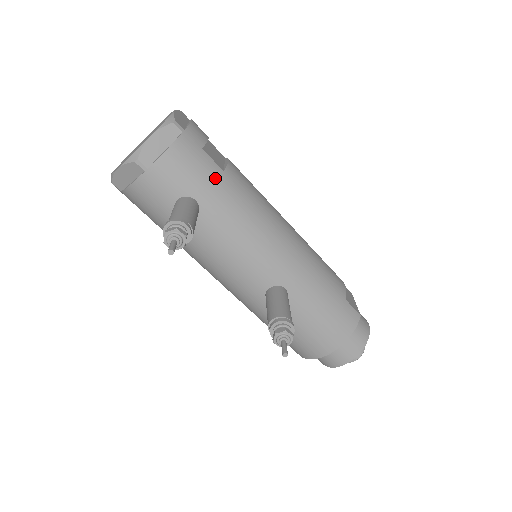
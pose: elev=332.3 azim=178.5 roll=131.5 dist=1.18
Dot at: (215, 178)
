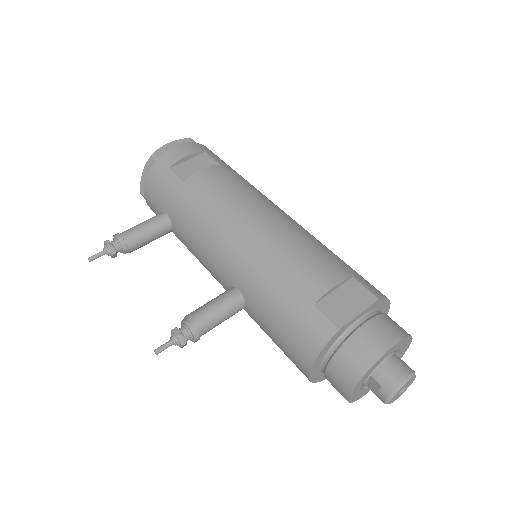
Dot at: (175, 191)
